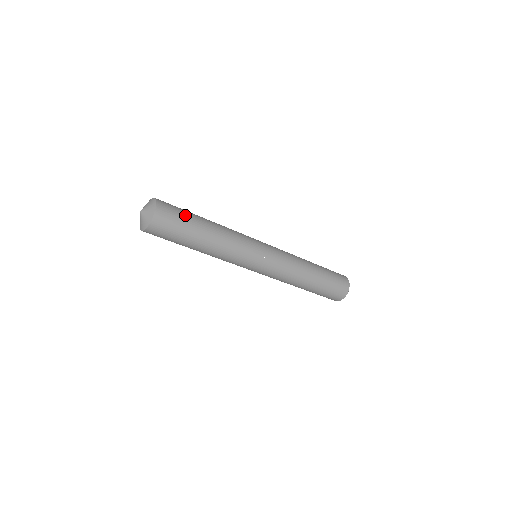
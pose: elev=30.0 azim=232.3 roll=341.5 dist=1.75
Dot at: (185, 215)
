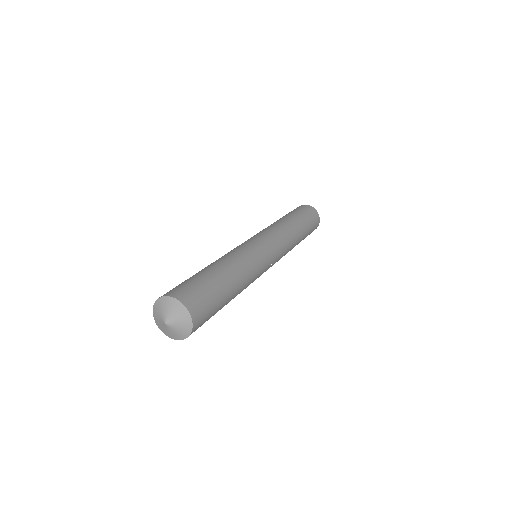
Dot at: occluded
